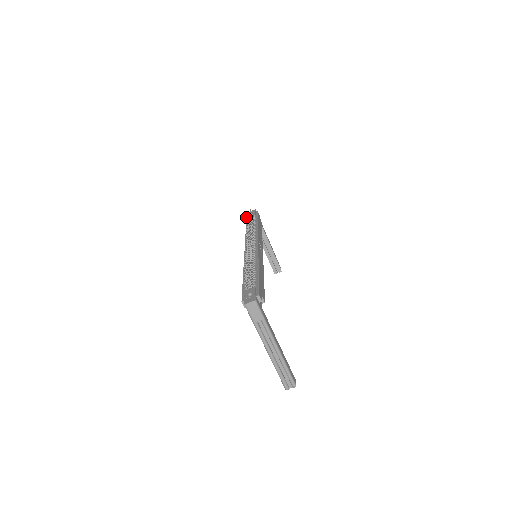
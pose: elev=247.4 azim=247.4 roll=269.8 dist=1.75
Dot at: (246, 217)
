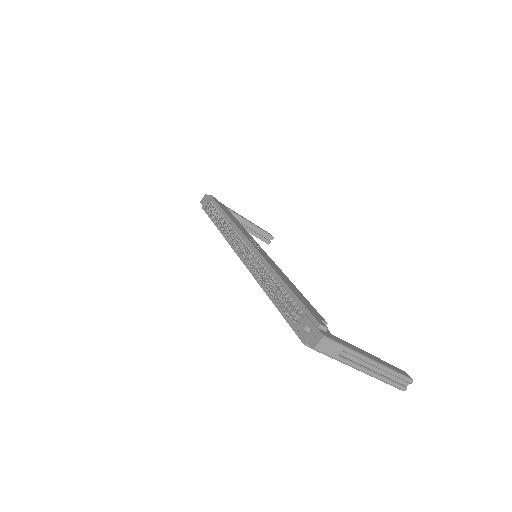
Dot at: occluded
